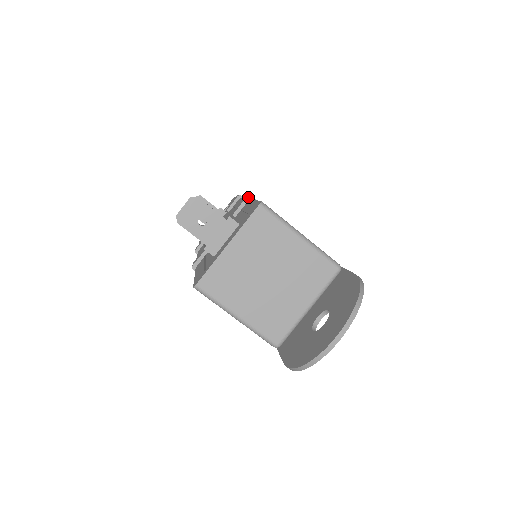
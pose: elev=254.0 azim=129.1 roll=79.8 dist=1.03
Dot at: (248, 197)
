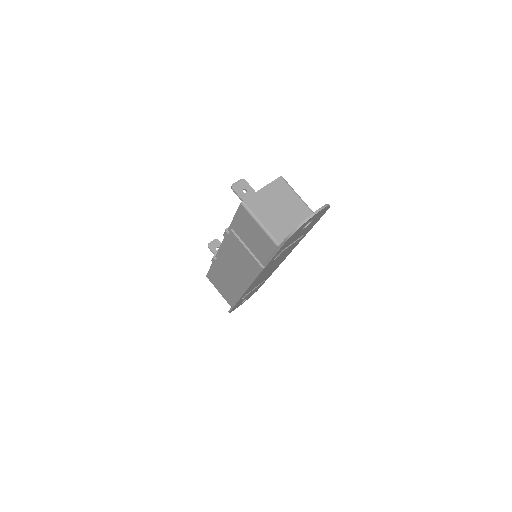
Dot at: occluded
